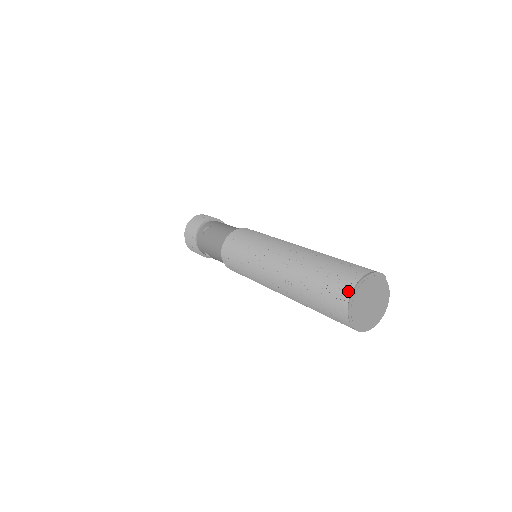
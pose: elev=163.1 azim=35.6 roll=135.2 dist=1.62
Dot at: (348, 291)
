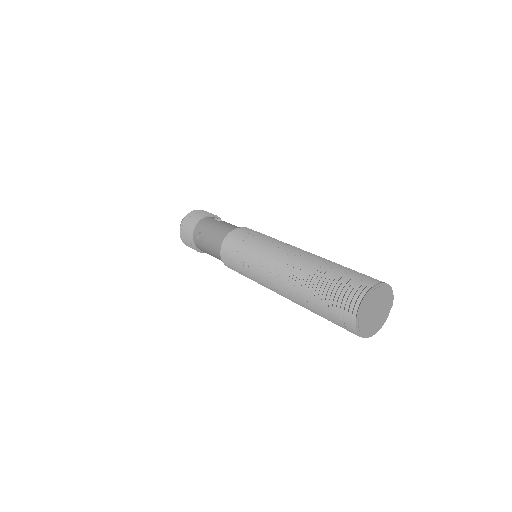
Dot at: (373, 282)
